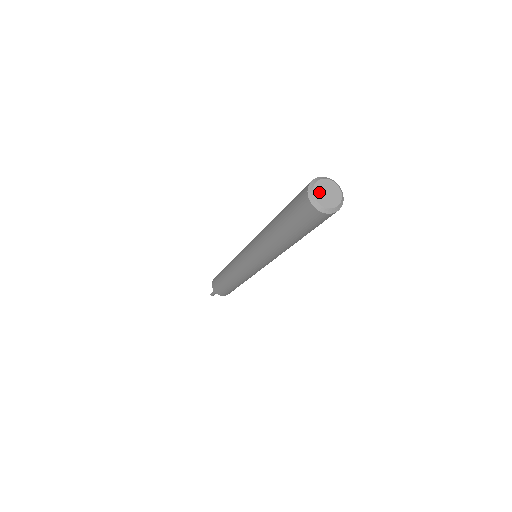
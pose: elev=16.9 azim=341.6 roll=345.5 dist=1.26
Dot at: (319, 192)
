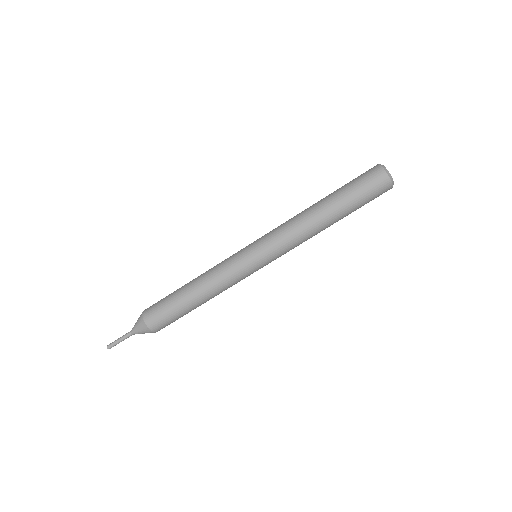
Dot at: occluded
